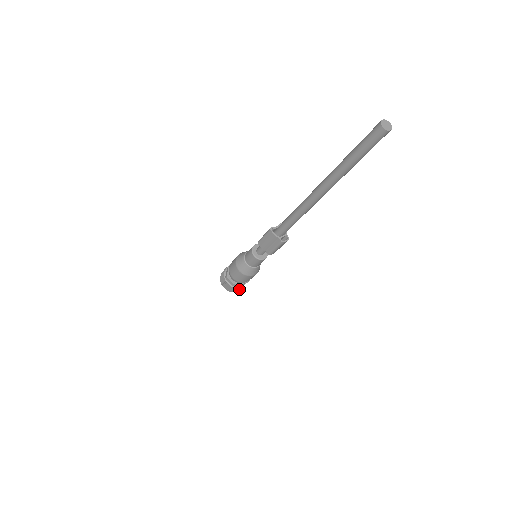
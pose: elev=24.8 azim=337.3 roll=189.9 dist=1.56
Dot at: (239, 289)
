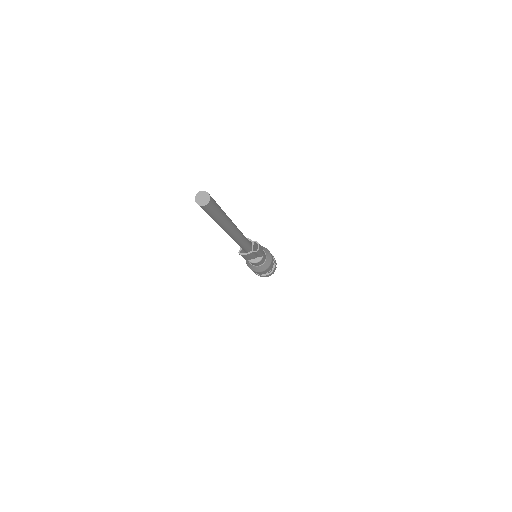
Dot at: occluded
